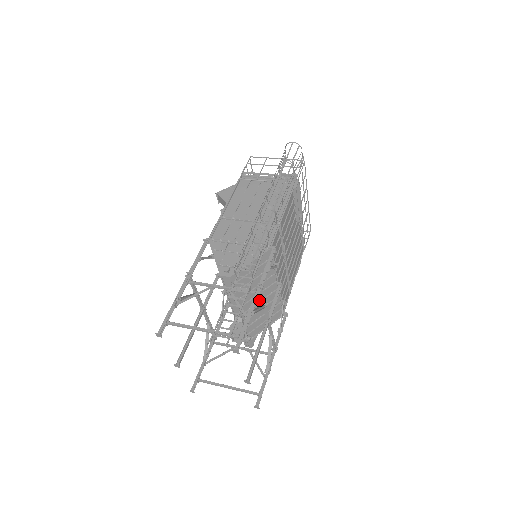
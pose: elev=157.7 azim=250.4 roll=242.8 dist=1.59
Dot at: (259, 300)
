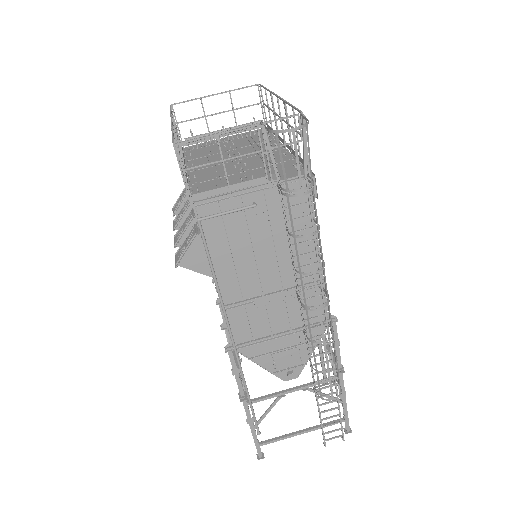
Dot at: occluded
